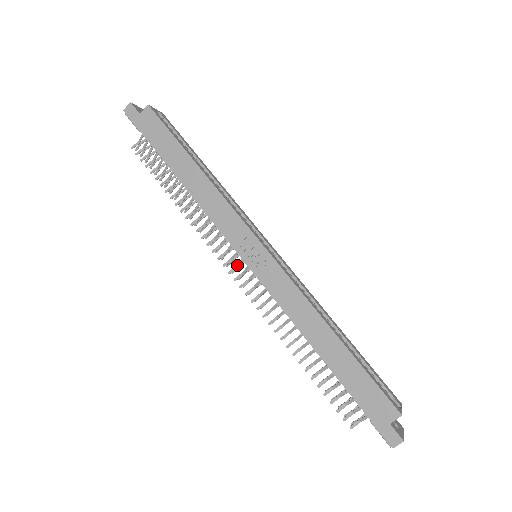
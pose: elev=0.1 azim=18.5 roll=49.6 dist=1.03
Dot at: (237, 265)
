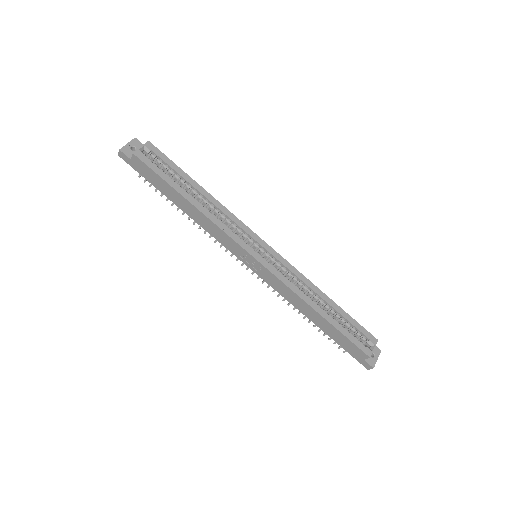
Dot at: occluded
